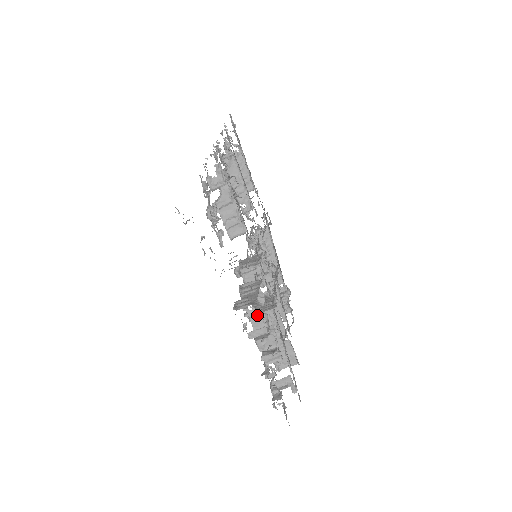
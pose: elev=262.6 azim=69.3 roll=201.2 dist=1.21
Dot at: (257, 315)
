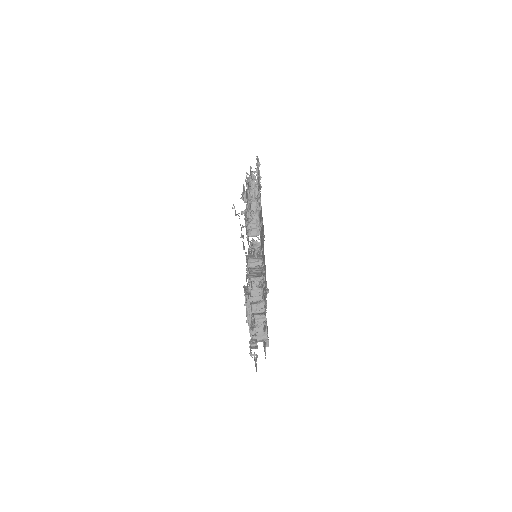
Dot at: (256, 289)
